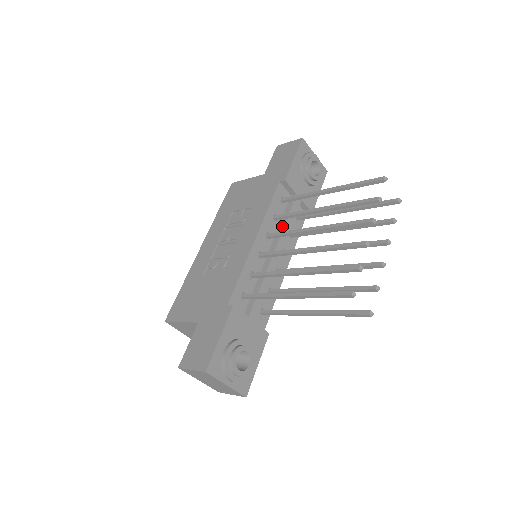
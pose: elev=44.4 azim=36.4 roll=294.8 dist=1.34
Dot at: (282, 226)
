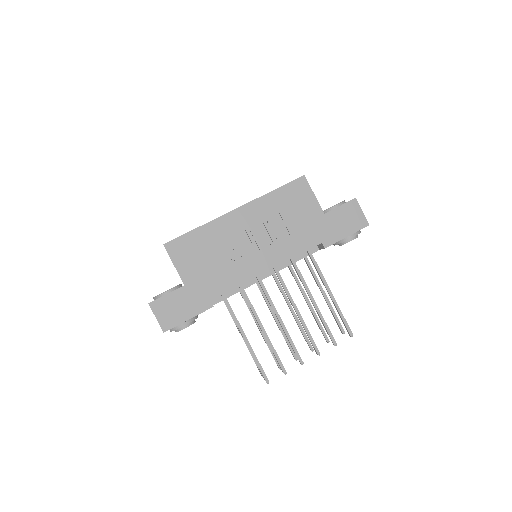
Dot at: (289, 264)
